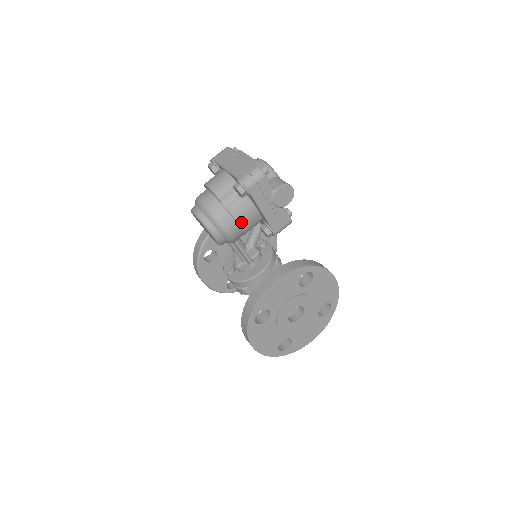
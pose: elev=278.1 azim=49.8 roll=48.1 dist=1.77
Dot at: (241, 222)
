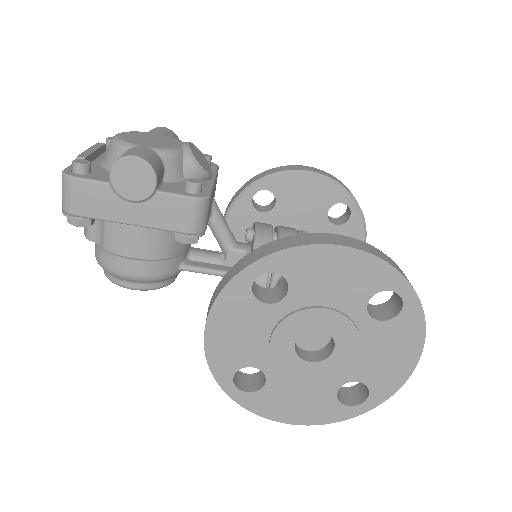
Dot at: (132, 253)
